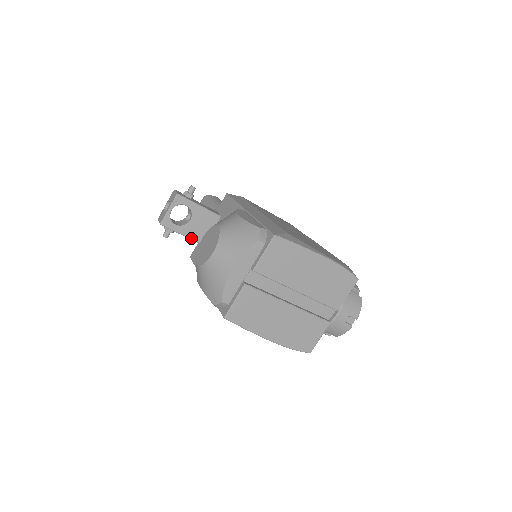
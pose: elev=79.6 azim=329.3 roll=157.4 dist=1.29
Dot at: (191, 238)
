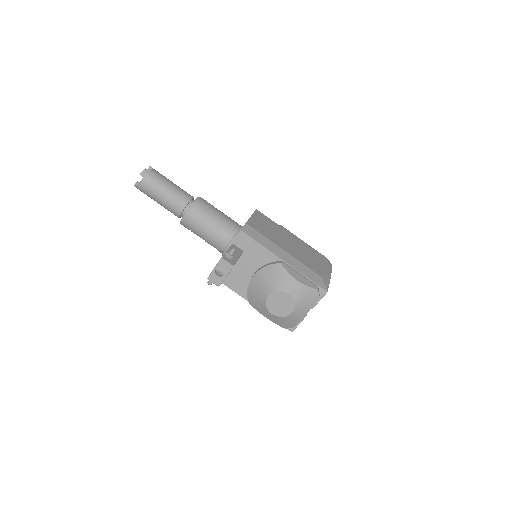
Dot at: occluded
